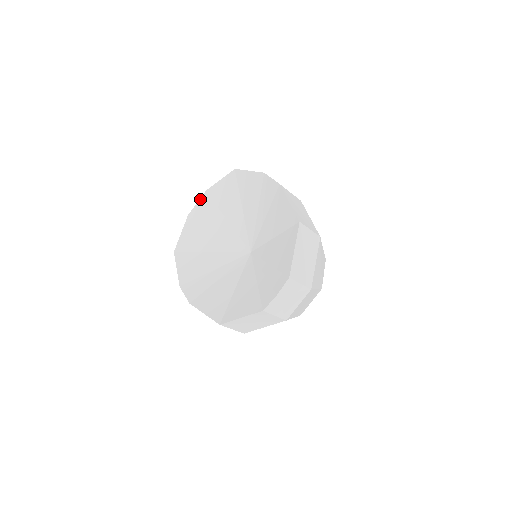
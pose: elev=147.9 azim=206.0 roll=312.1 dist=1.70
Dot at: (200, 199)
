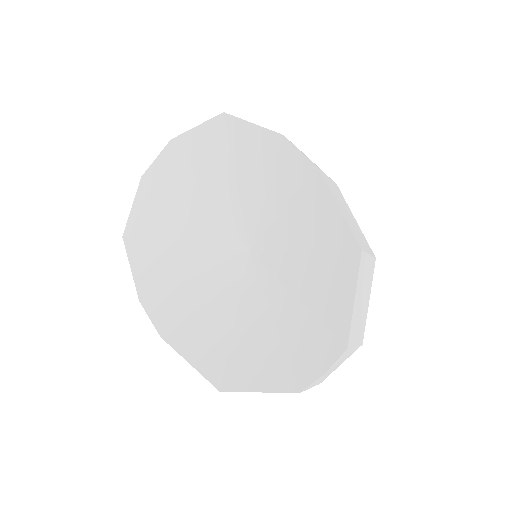
Dot at: (161, 152)
